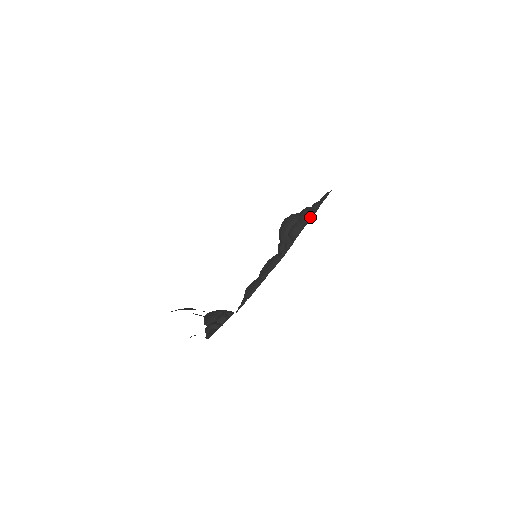
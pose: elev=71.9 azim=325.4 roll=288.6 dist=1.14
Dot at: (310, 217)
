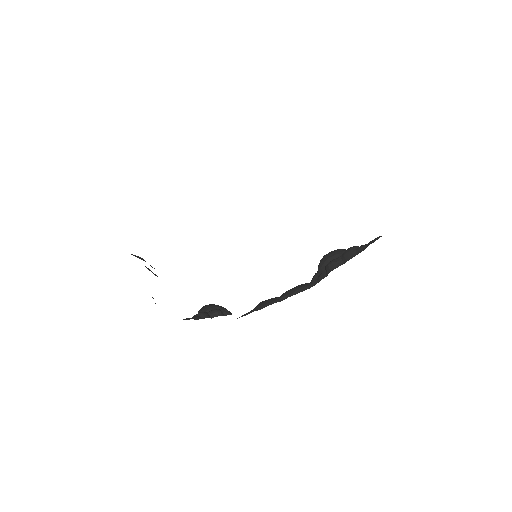
Dot at: (352, 256)
